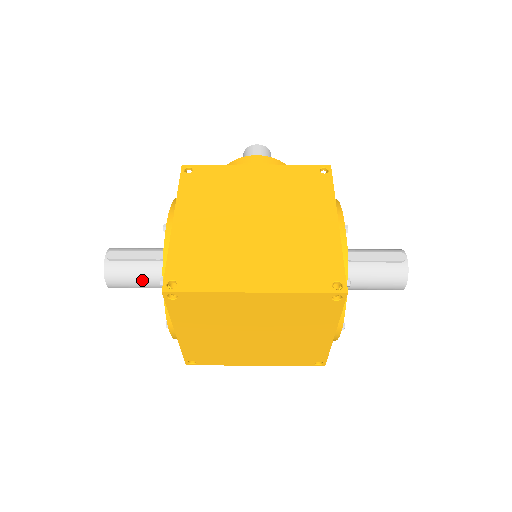
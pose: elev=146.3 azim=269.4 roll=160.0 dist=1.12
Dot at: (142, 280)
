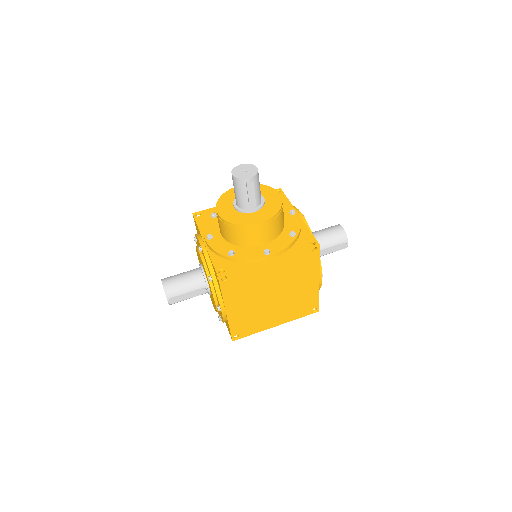
Dot at: occluded
